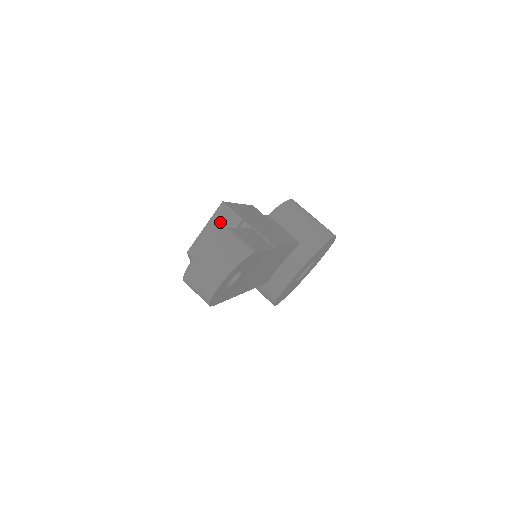
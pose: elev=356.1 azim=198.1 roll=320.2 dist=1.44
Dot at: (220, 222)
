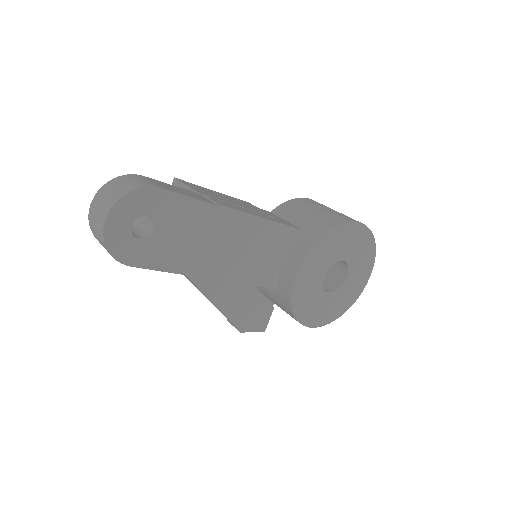
Dot at: occluded
